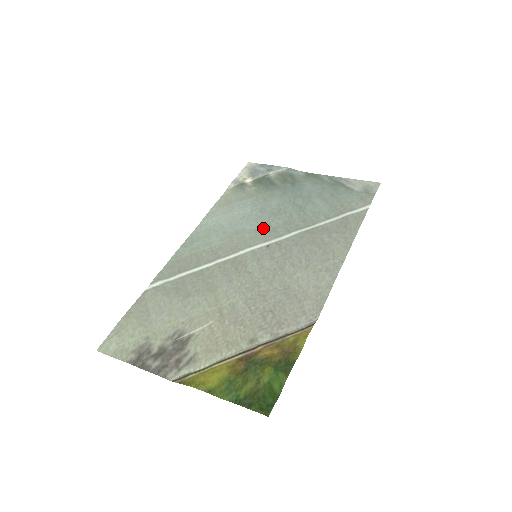
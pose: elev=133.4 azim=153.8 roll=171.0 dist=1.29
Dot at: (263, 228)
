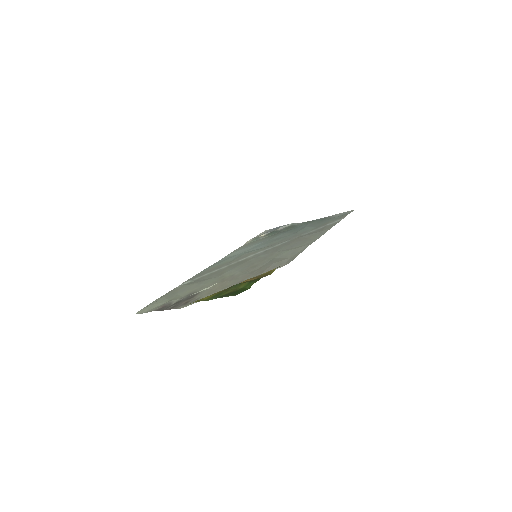
Dot at: (265, 246)
